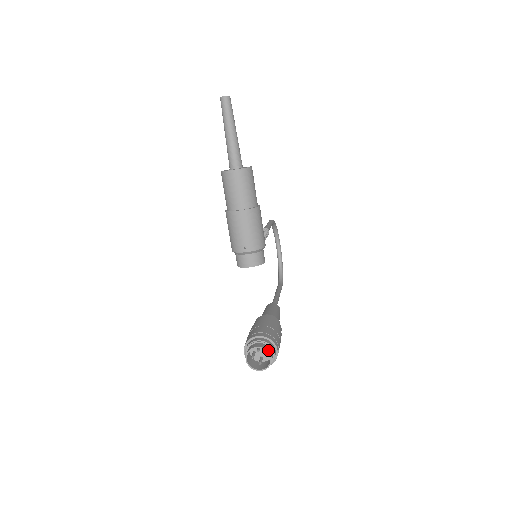
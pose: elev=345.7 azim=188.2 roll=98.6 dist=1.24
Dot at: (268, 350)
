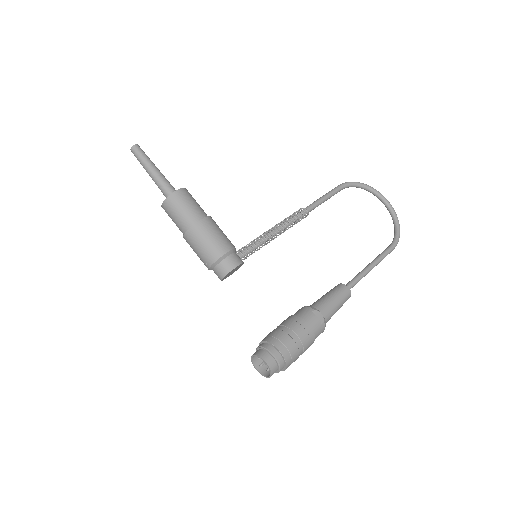
Dot at: (261, 356)
